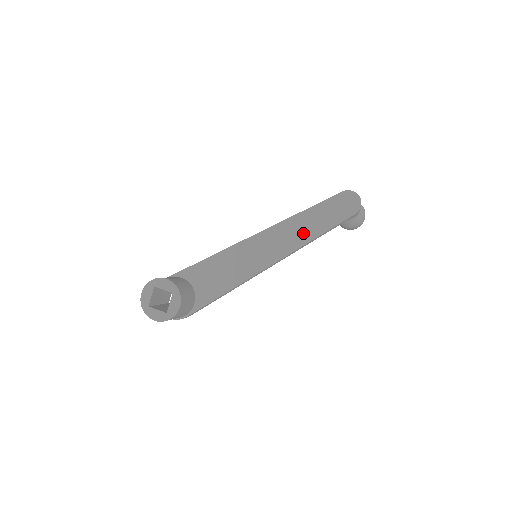
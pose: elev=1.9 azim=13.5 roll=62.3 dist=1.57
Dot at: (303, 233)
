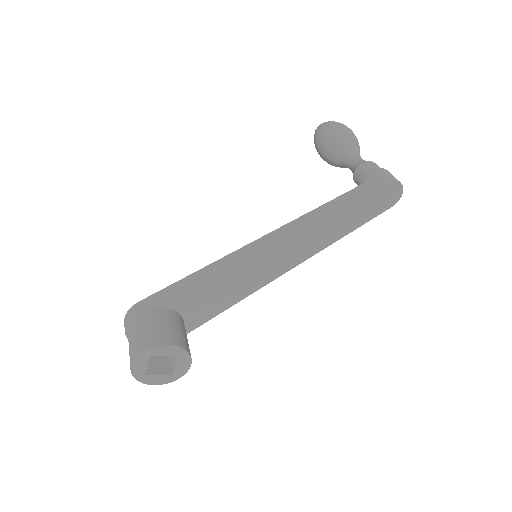
Dot at: (328, 235)
